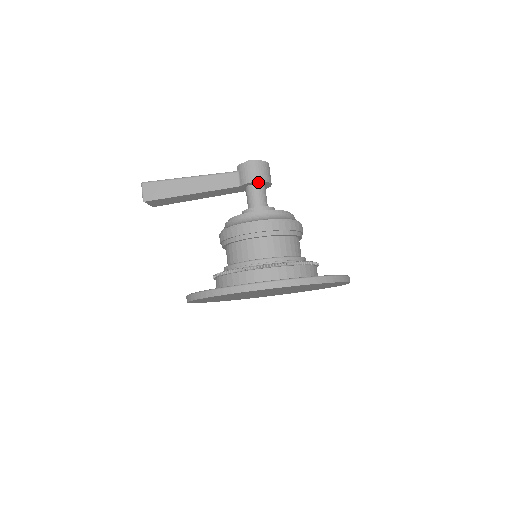
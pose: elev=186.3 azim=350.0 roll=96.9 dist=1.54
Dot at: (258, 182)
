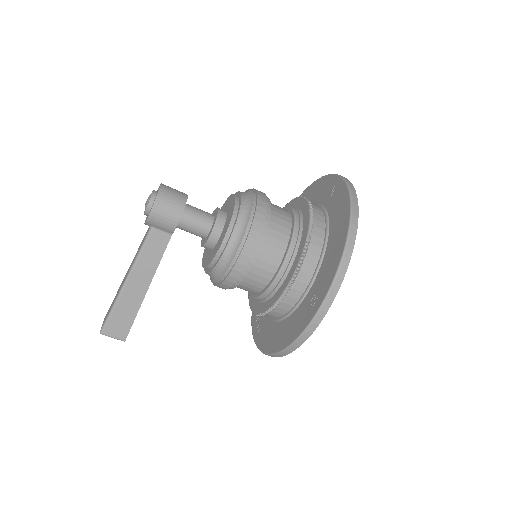
Dot at: (181, 214)
